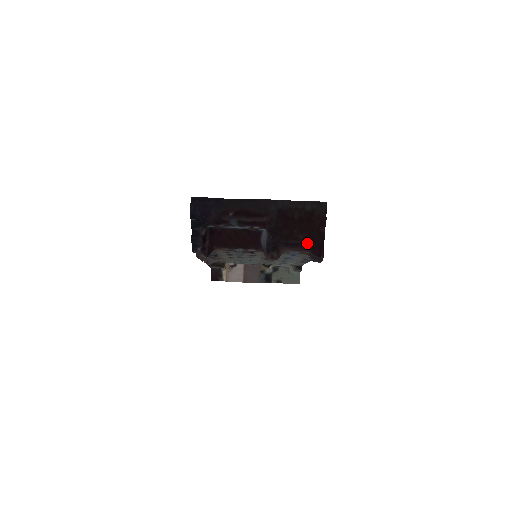
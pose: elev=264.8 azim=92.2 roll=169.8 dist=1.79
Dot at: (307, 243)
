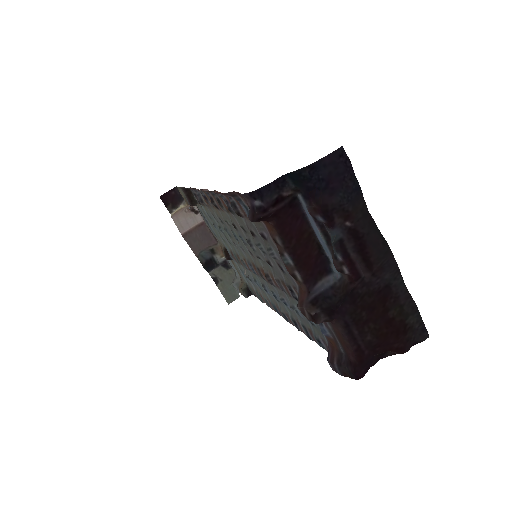
Dot at: (364, 350)
